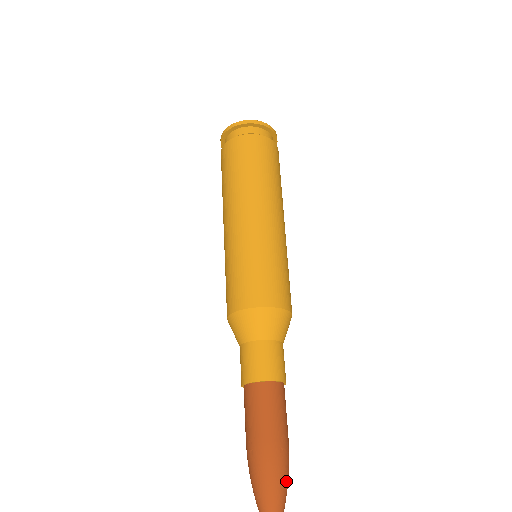
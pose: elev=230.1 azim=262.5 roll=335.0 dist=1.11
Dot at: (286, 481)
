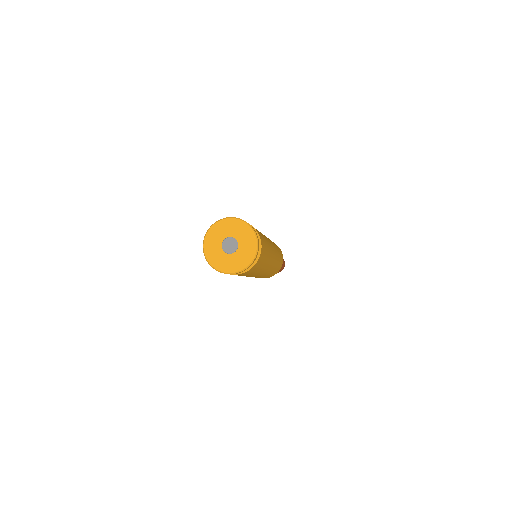
Dot at: occluded
